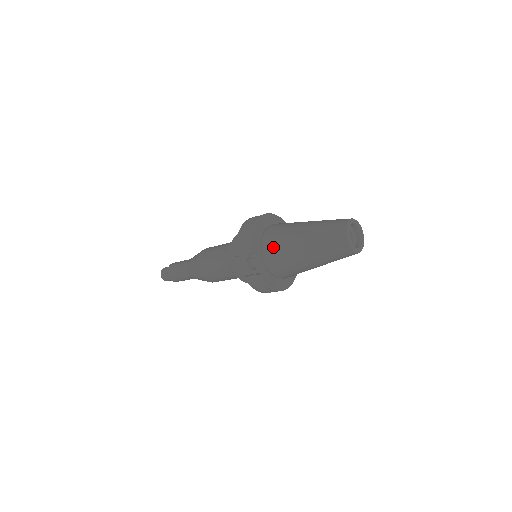
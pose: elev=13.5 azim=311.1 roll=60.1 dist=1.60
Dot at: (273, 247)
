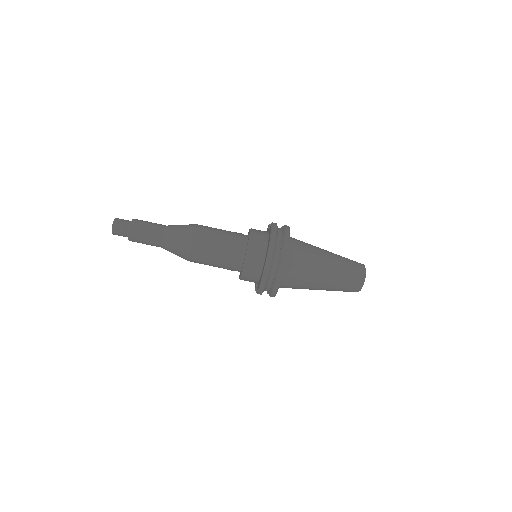
Dot at: occluded
